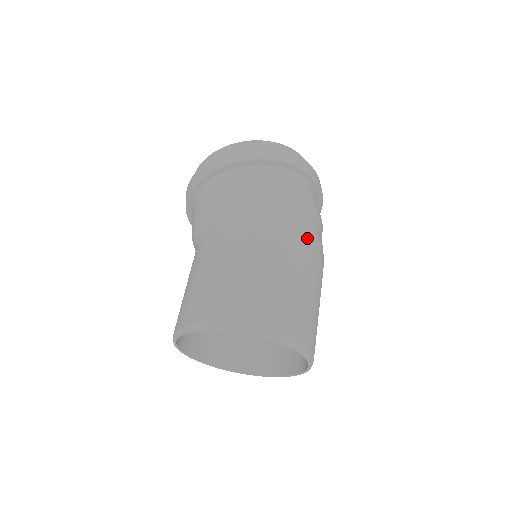
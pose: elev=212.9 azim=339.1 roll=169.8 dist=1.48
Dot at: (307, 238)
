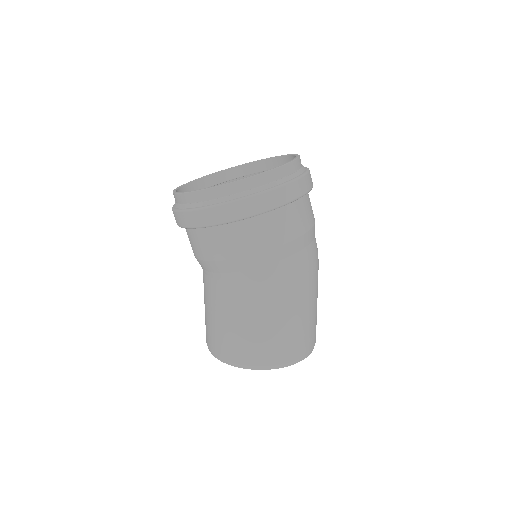
Dot at: (315, 264)
